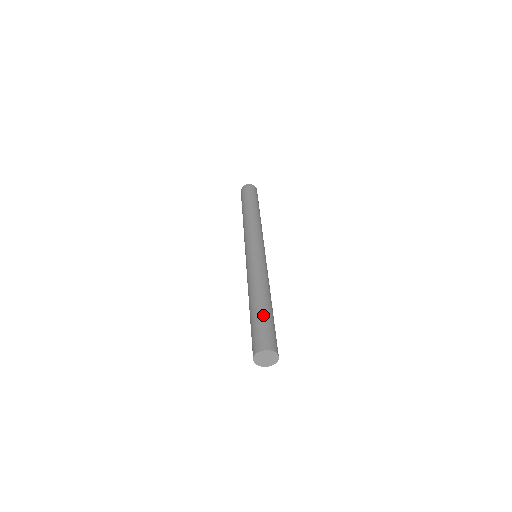
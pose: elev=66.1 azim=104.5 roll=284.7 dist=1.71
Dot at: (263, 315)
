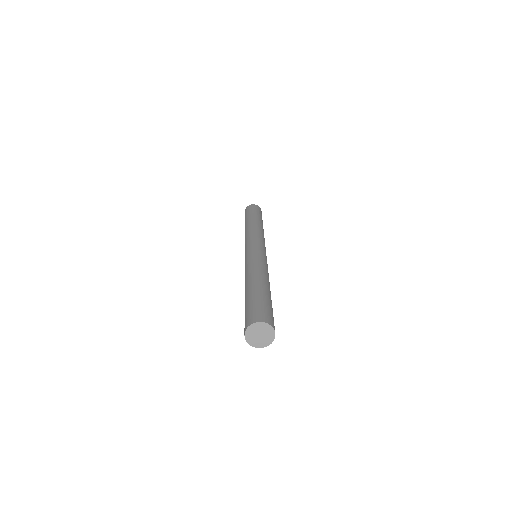
Dot at: (262, 294)
